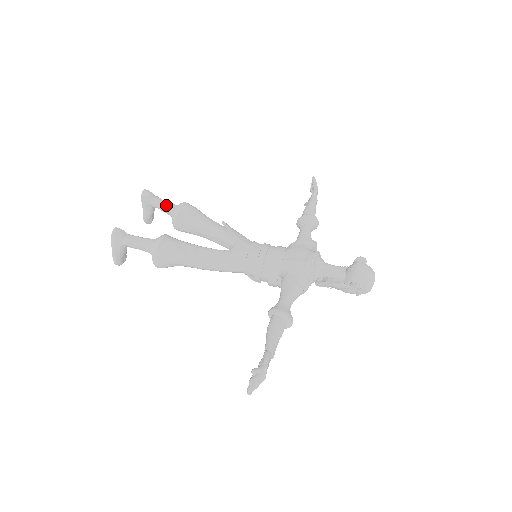
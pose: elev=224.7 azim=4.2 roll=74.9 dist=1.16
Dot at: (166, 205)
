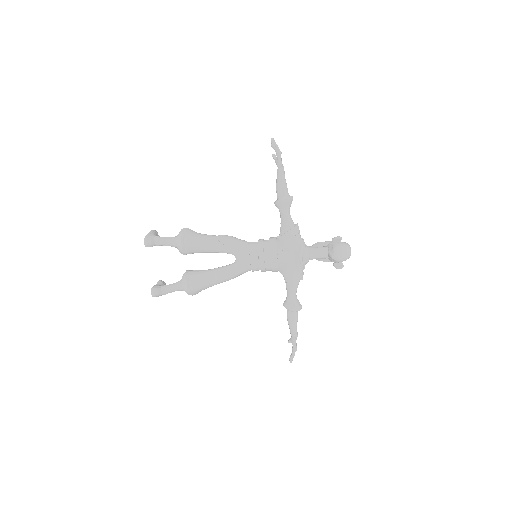
Dot at: (168, 245)
